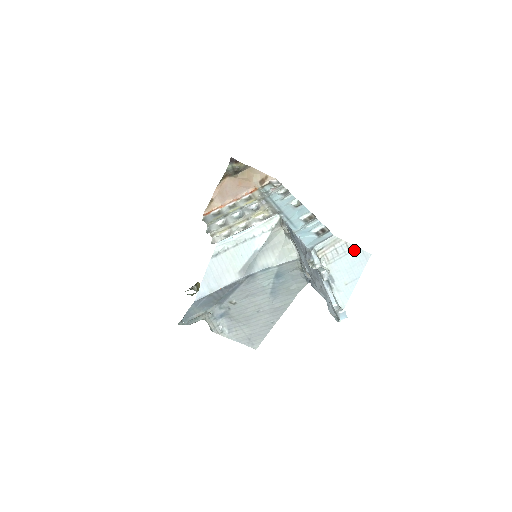
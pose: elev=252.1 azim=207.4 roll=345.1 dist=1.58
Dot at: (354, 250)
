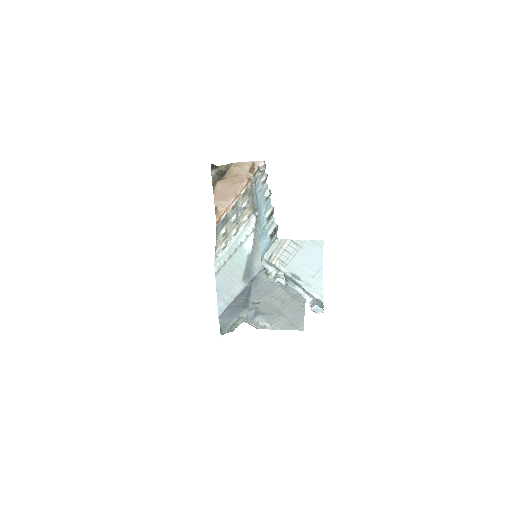
Dot at: (303, 244)
